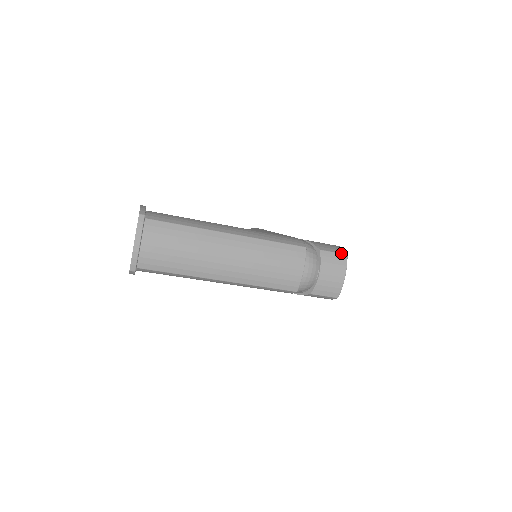
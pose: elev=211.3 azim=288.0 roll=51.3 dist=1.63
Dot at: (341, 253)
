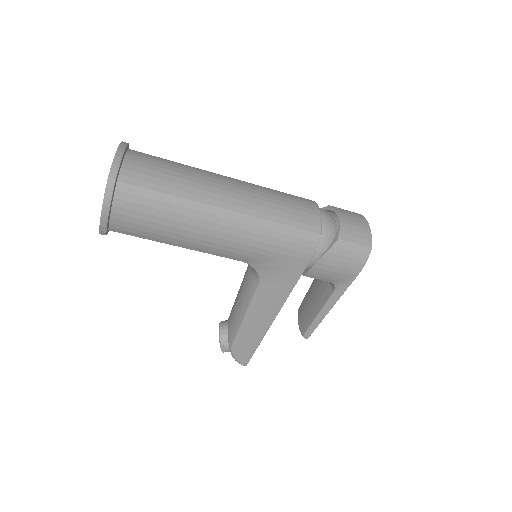
Dot at: (353, 212)
